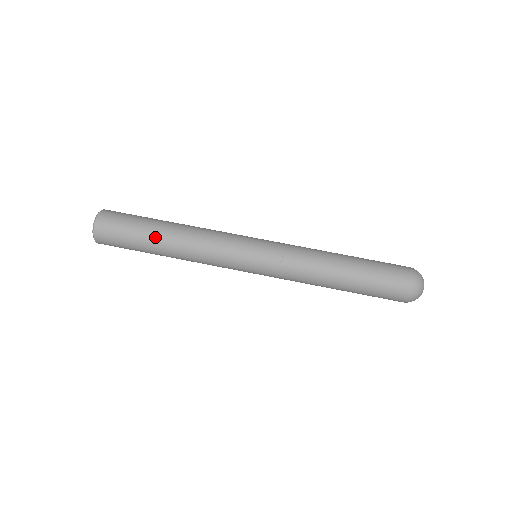
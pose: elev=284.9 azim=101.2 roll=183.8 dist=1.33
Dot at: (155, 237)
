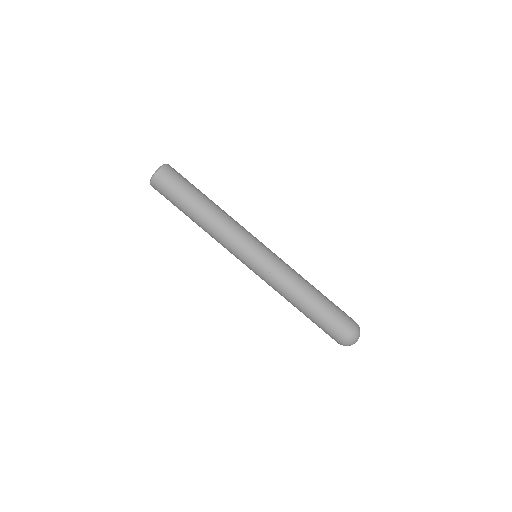
Dot at: (187, 215)
